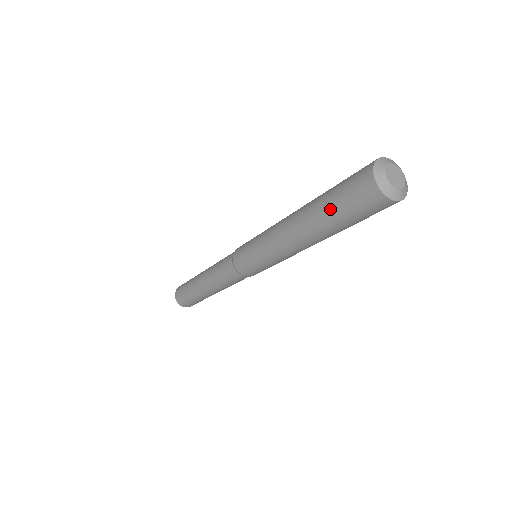
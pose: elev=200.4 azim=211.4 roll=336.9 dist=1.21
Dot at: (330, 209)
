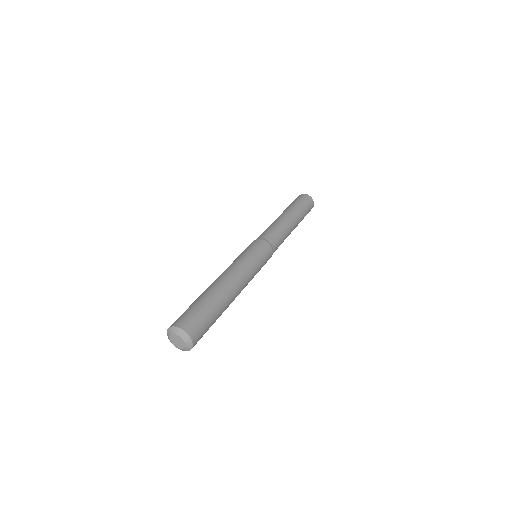
Dot at: occluded
